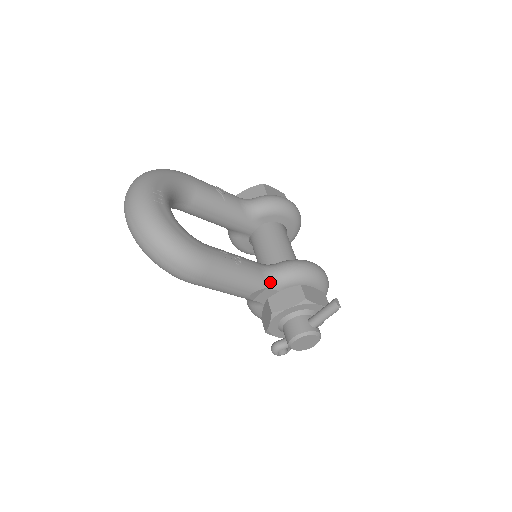
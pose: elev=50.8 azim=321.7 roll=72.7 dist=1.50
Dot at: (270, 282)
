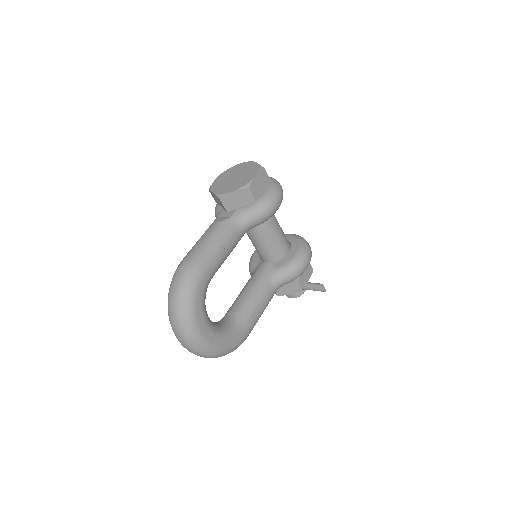
Dot at: occluded
